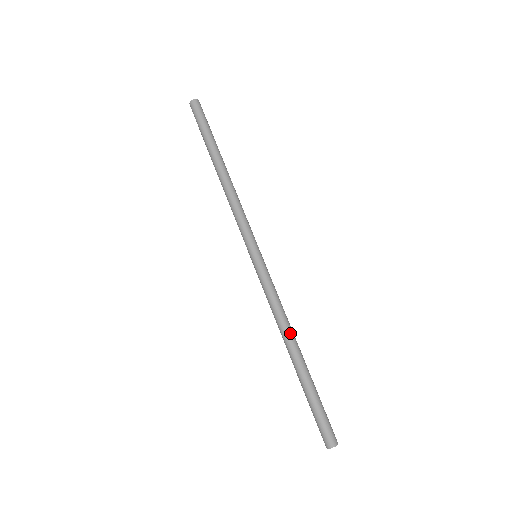
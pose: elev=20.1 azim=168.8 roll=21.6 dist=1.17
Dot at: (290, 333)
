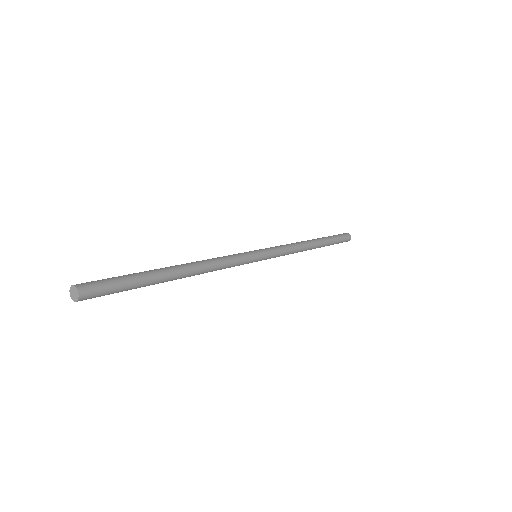
Dot at: (307, 247)
